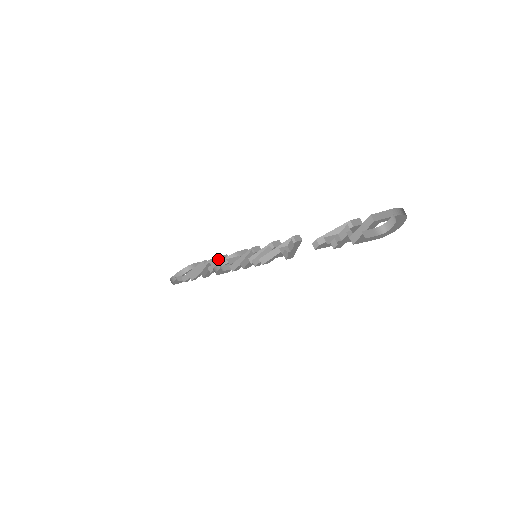
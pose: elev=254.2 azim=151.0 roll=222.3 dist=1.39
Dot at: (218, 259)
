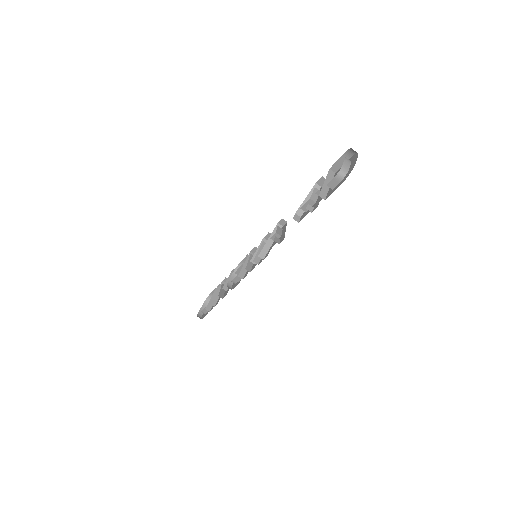
Dot at: (228, 277)
